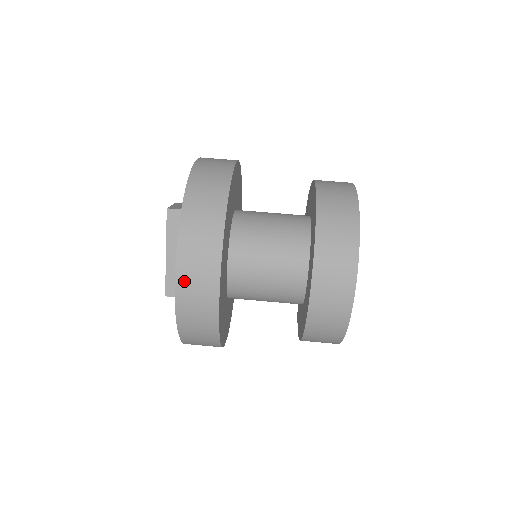
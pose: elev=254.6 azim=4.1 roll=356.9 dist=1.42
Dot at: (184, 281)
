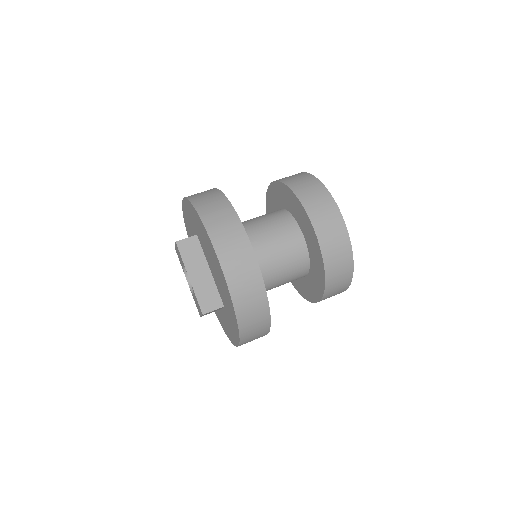
Dot at: (225, 256)
